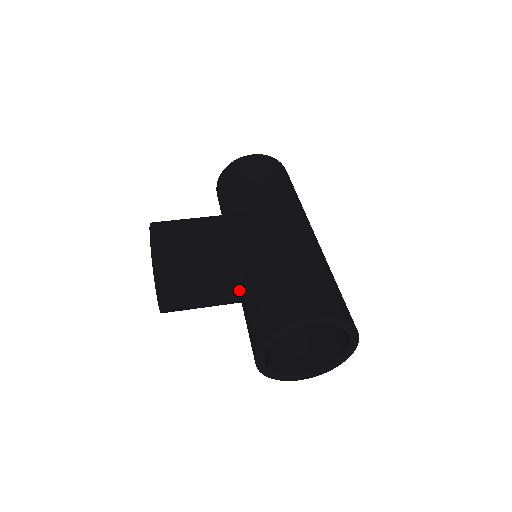
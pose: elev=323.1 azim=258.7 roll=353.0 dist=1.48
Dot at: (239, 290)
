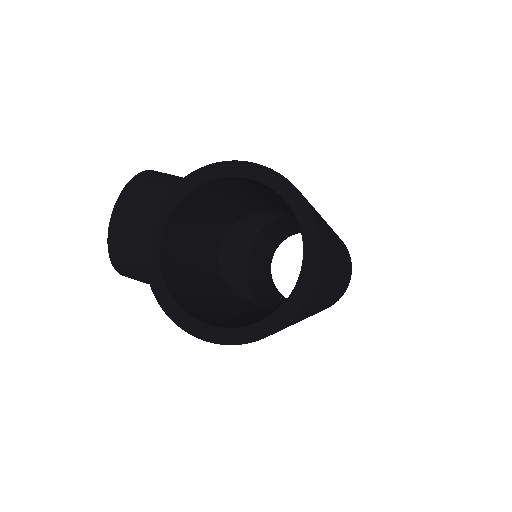
Dot at: occluded
